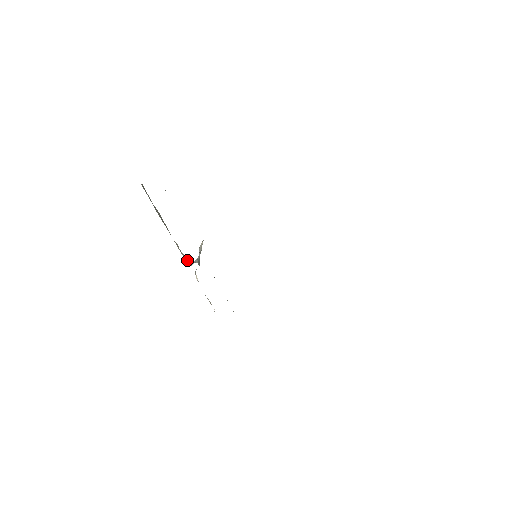
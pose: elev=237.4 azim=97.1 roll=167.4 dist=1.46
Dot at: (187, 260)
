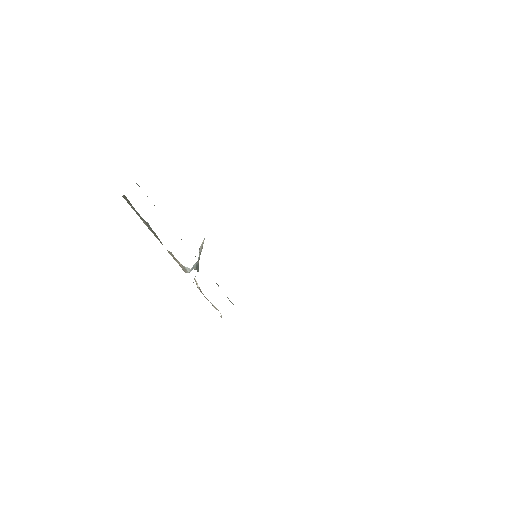
Dot at: (184, 267)
